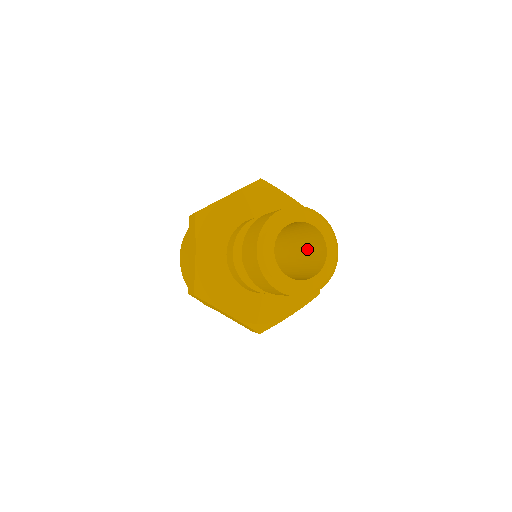
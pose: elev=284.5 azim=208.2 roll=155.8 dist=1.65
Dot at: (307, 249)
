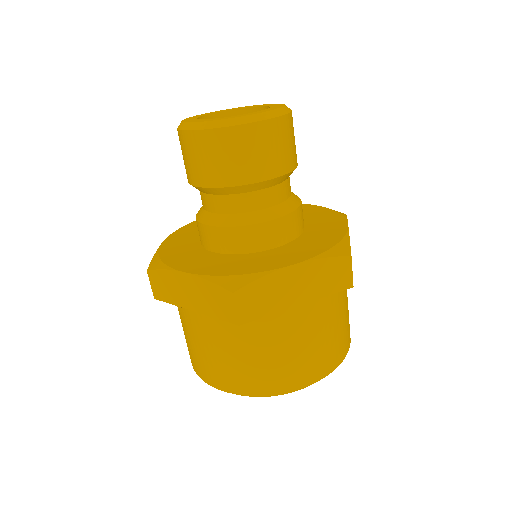
Dot at: occluded
